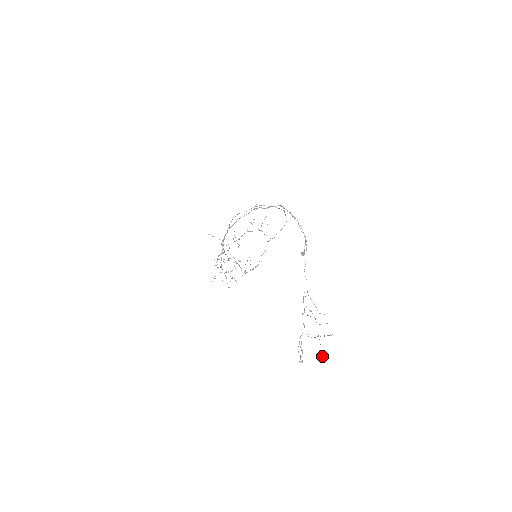
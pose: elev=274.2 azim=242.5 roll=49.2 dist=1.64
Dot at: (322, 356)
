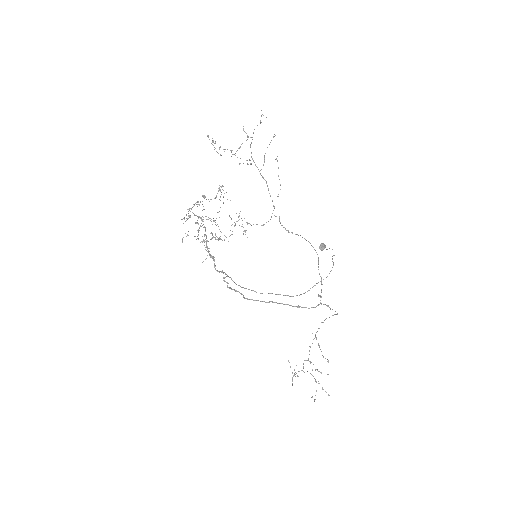
Dot at: occluded
